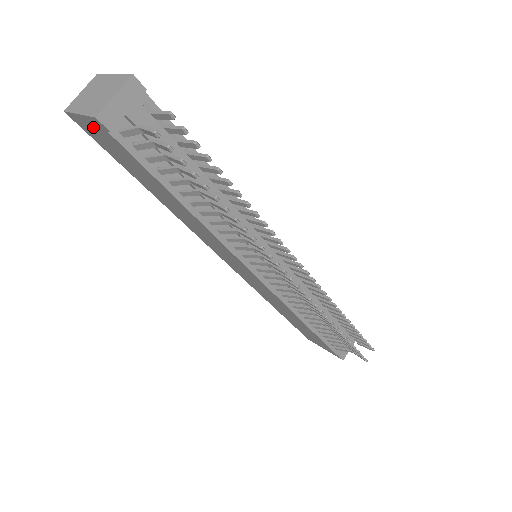
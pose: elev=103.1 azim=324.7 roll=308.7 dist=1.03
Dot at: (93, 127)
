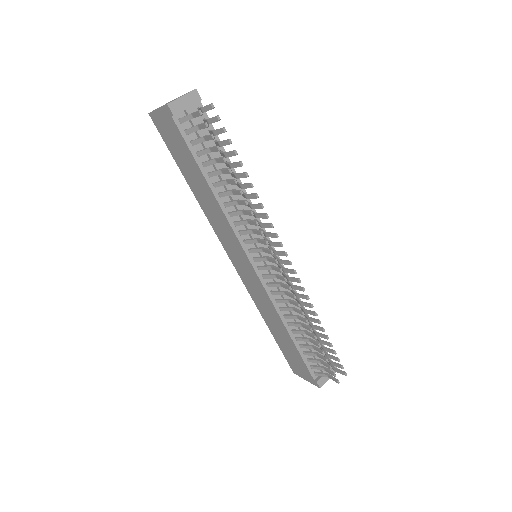
Dot at: (164, 119)
